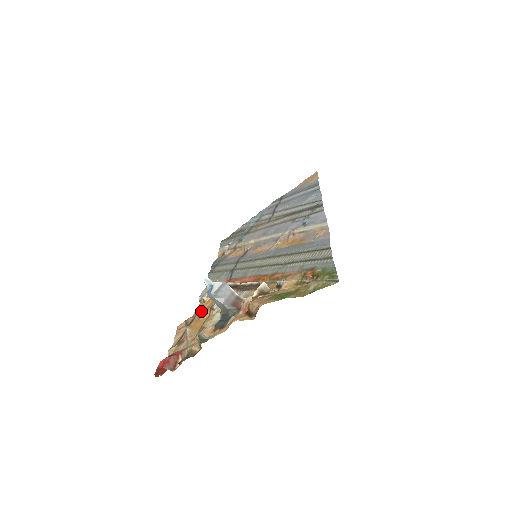
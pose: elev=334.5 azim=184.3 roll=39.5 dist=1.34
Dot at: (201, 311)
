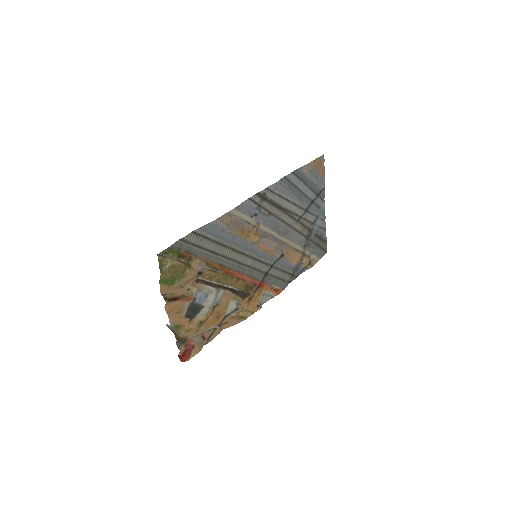
Dot at: (226, 313)
